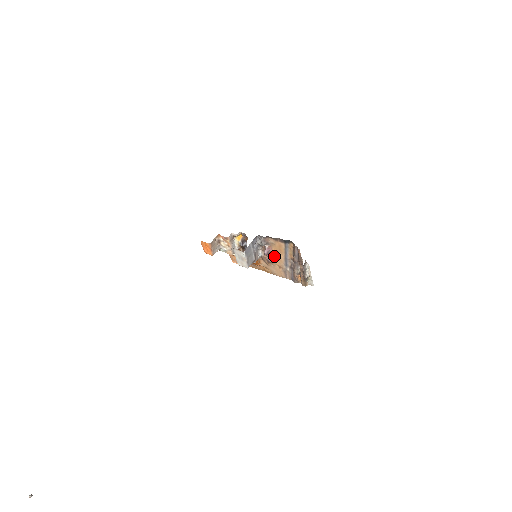
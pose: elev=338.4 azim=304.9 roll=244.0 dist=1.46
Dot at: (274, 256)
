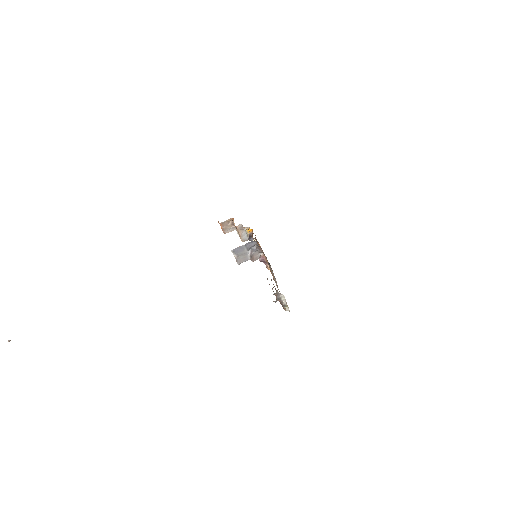
Dot at: (269, 266)
